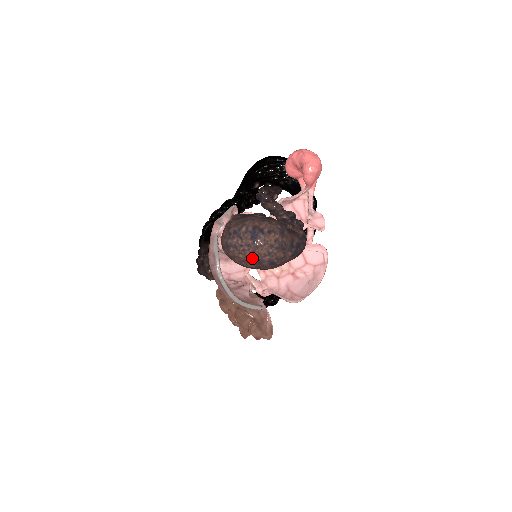
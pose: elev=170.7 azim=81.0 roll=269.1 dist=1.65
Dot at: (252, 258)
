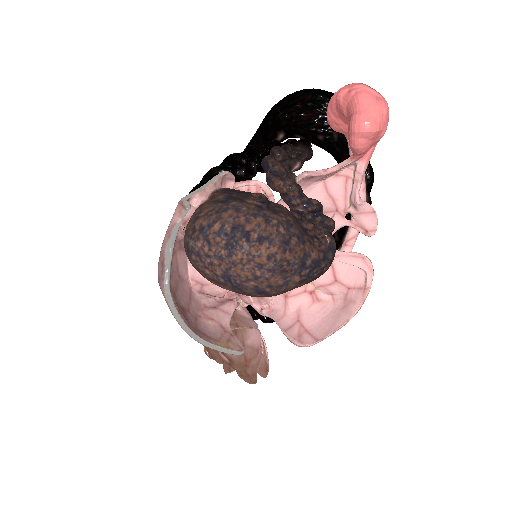
Dot at: (225, 279)
